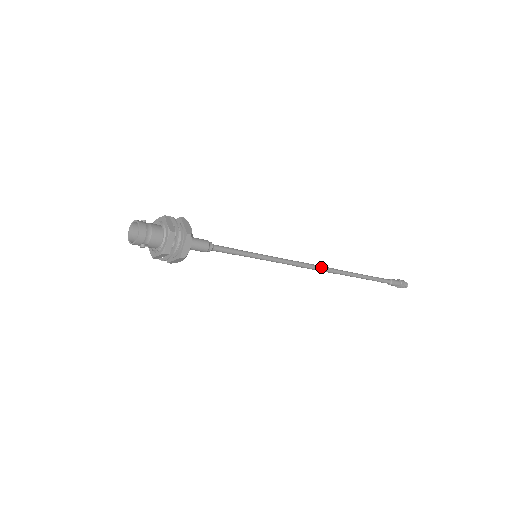
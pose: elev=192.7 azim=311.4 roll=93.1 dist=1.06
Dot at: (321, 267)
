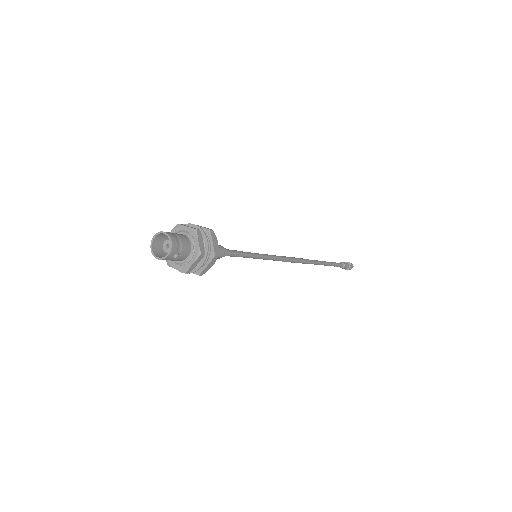
Dot at: (300, 258)
